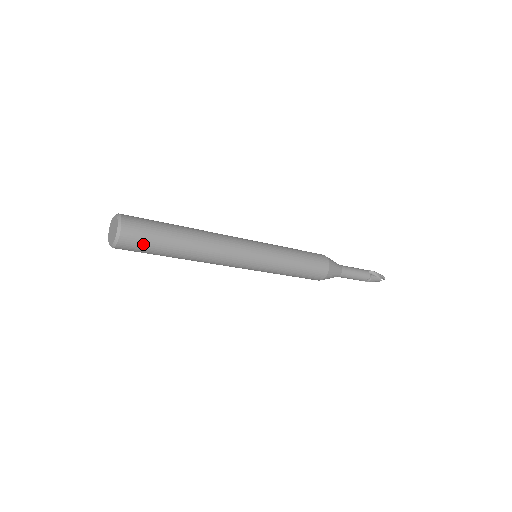
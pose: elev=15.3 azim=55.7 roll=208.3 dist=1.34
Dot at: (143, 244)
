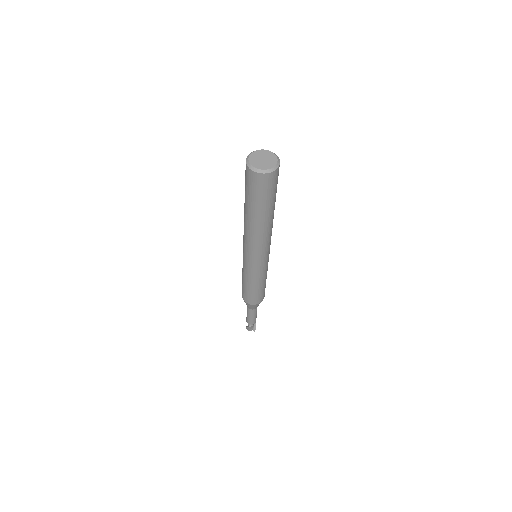
Dot at: (271, 188)
